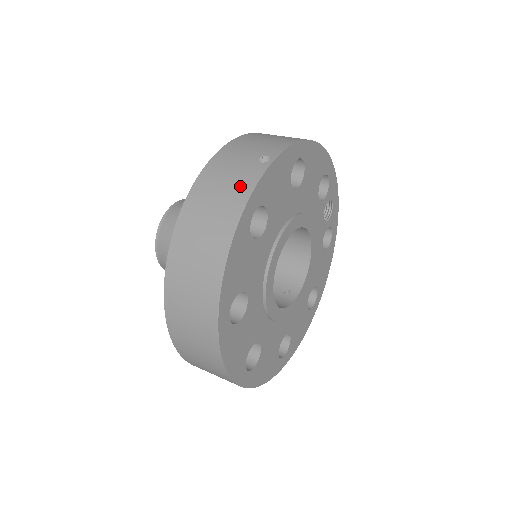
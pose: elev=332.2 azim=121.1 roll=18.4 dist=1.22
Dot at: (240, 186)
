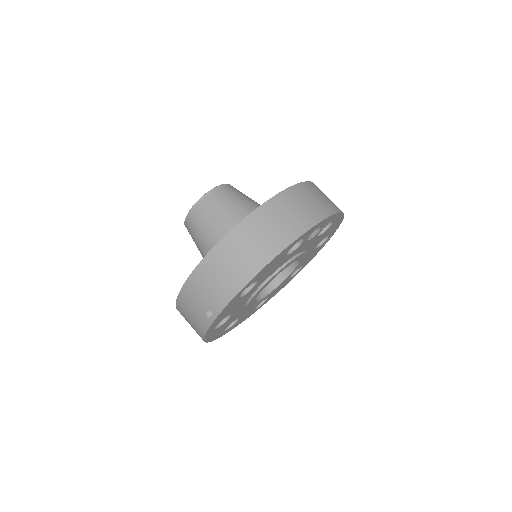
Dot at: (199, 325)
